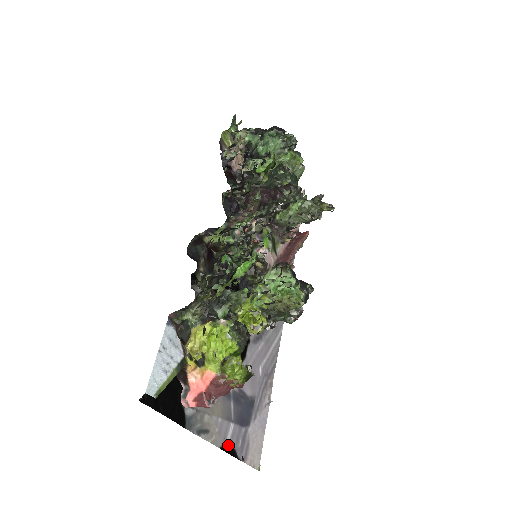
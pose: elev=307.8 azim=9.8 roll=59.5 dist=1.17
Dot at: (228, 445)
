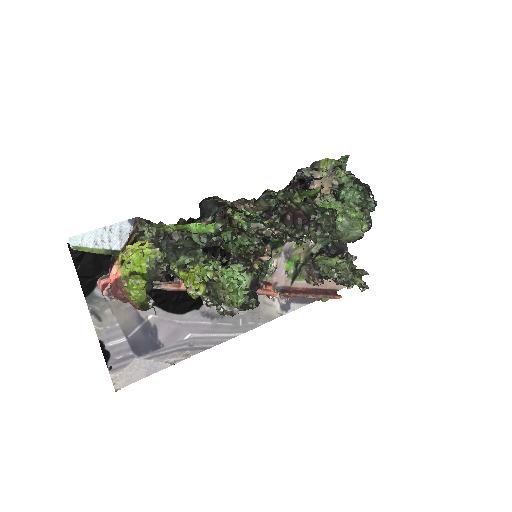
Dot at: (108, 346)
